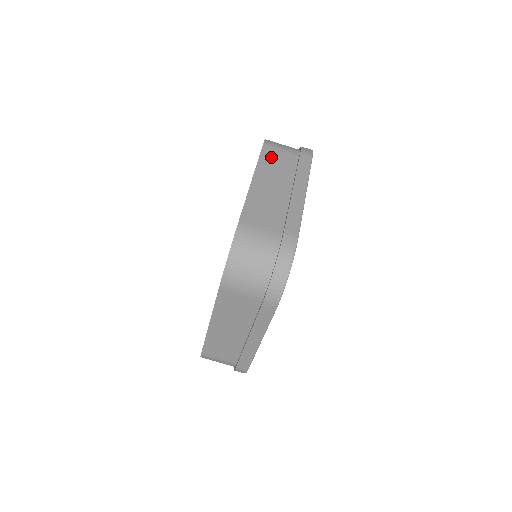
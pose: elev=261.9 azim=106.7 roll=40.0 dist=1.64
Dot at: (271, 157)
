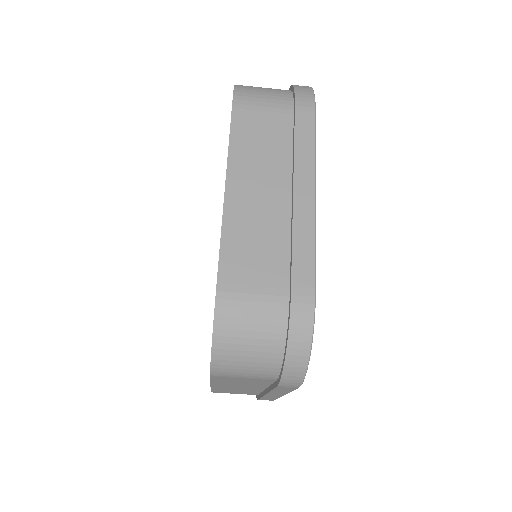
Dot at: (249, 129)
